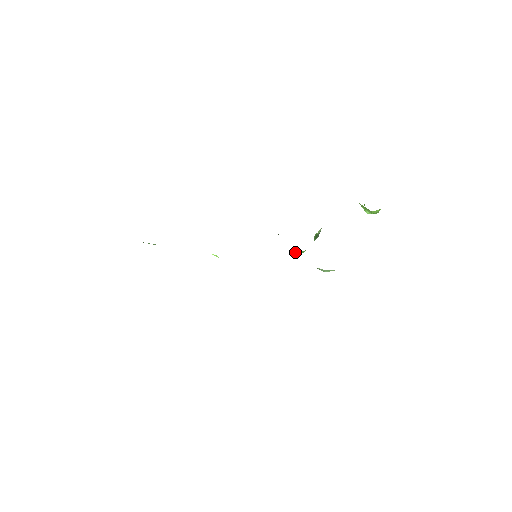
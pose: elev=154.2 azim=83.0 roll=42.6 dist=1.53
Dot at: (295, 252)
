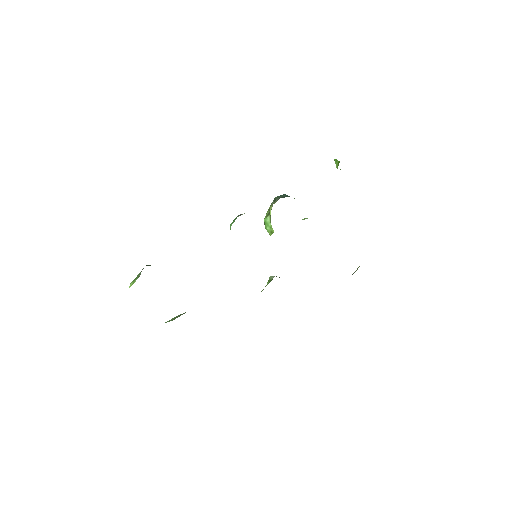
Dot at: occluded
